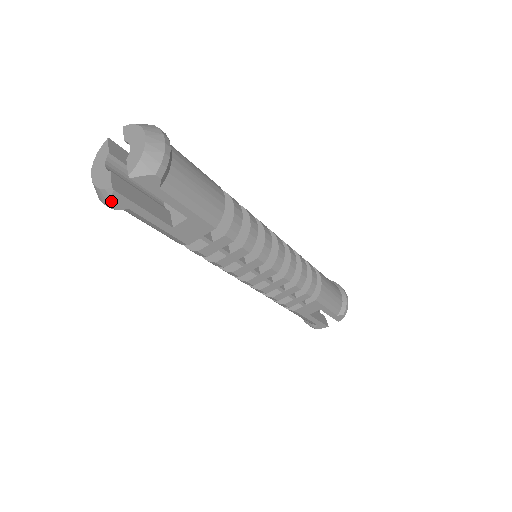
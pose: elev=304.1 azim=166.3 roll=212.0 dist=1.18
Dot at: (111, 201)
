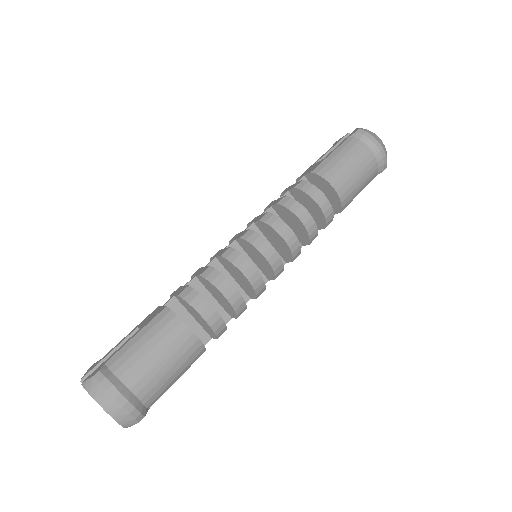
Dot at: occluded
